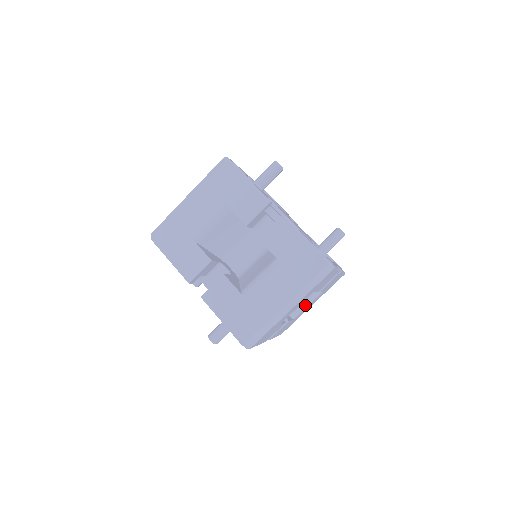
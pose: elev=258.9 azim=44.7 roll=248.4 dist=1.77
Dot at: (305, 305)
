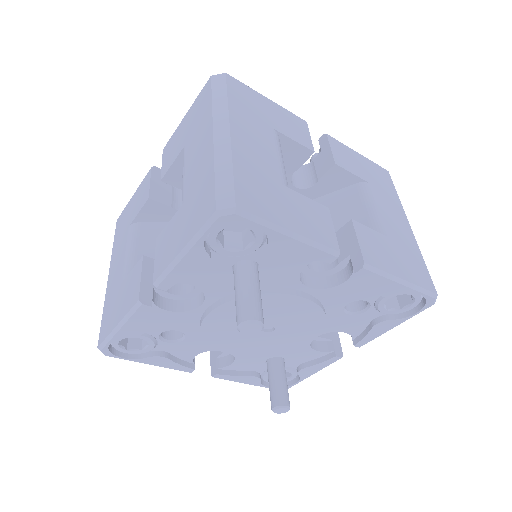
Dot at: (369, 211)
